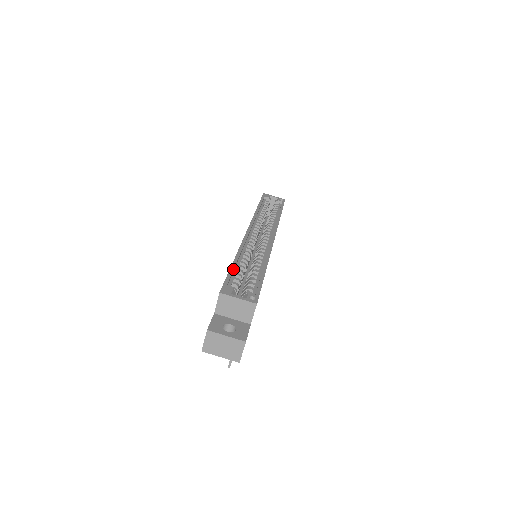
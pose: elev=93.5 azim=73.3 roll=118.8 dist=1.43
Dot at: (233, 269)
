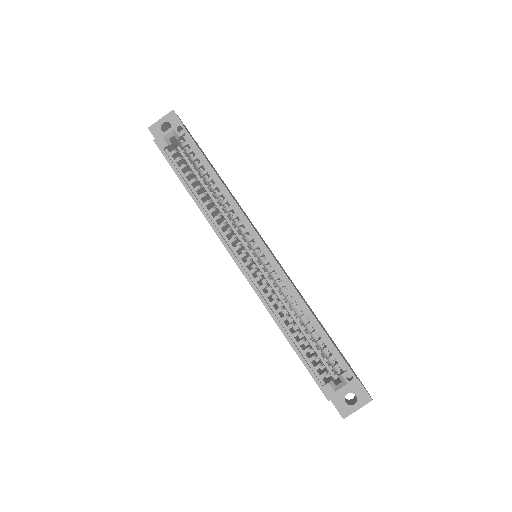
Dot at: (301, 355)
